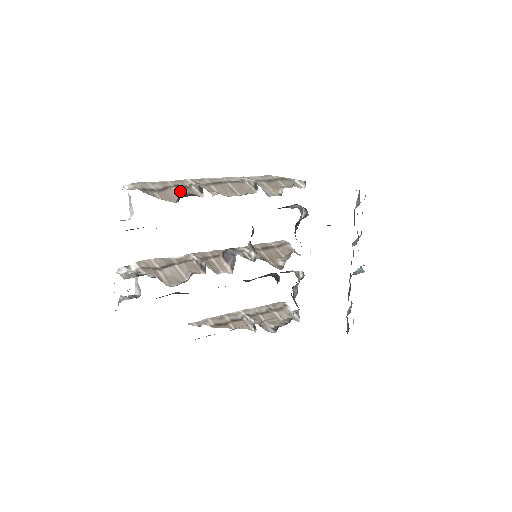
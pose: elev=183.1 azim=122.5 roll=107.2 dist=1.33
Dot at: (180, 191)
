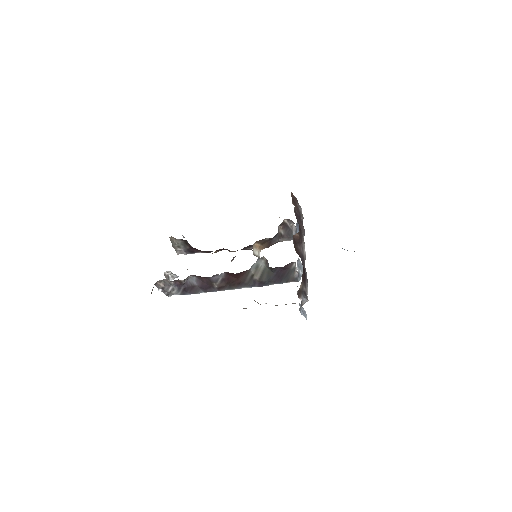
Dot at: occluded
